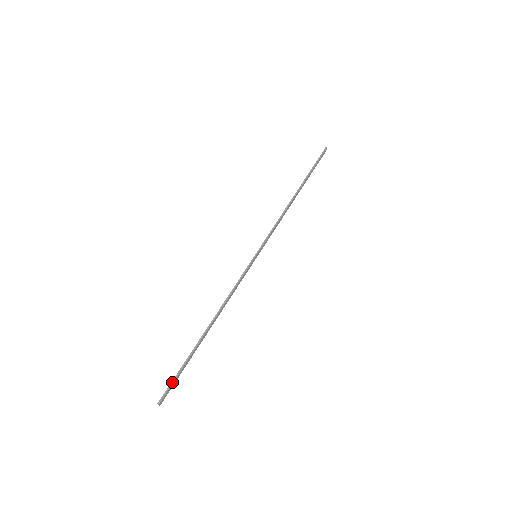
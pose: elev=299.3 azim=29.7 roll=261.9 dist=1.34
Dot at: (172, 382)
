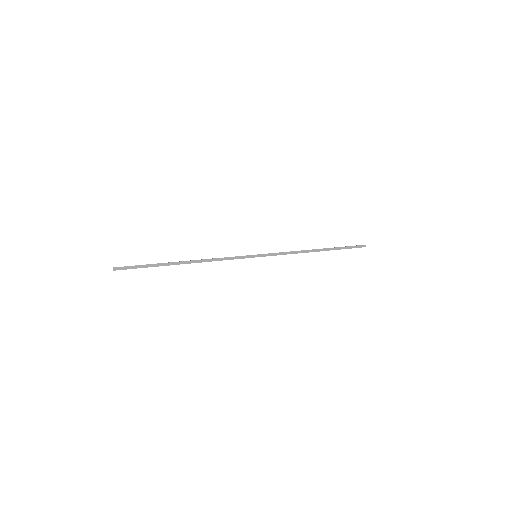
Dot at: occluded
